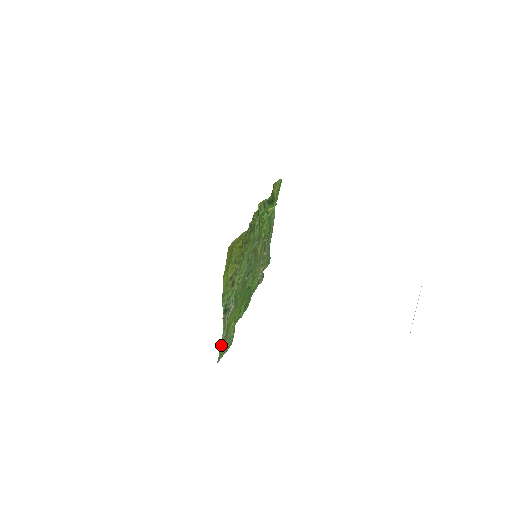
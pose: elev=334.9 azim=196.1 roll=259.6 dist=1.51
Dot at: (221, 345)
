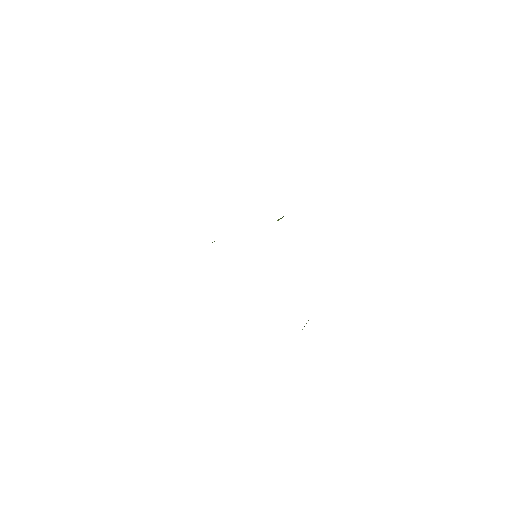
Dot at: occluded
